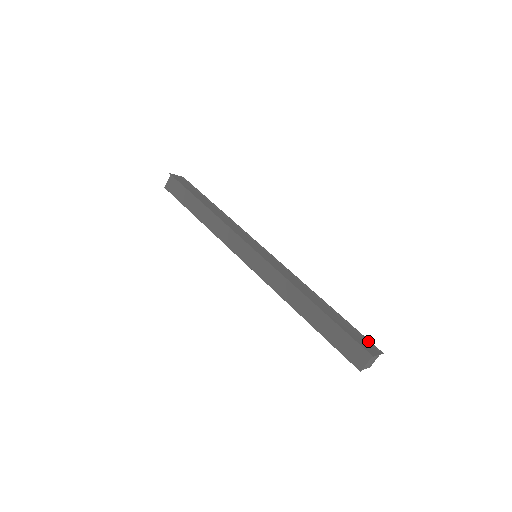
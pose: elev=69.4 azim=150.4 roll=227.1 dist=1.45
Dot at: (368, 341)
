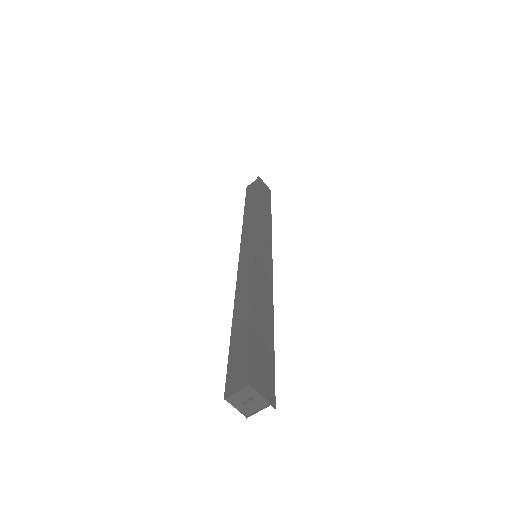
Dot at: (272, 382)
